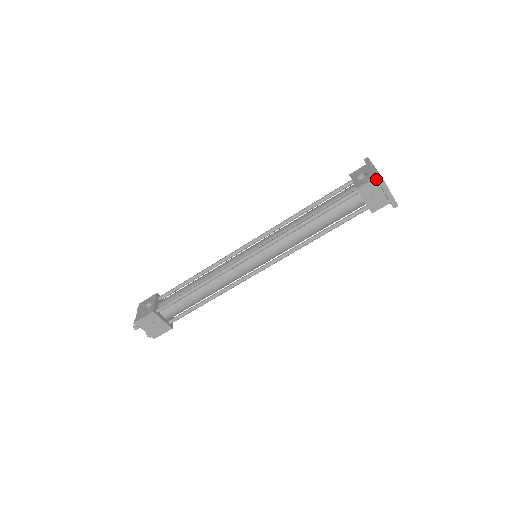
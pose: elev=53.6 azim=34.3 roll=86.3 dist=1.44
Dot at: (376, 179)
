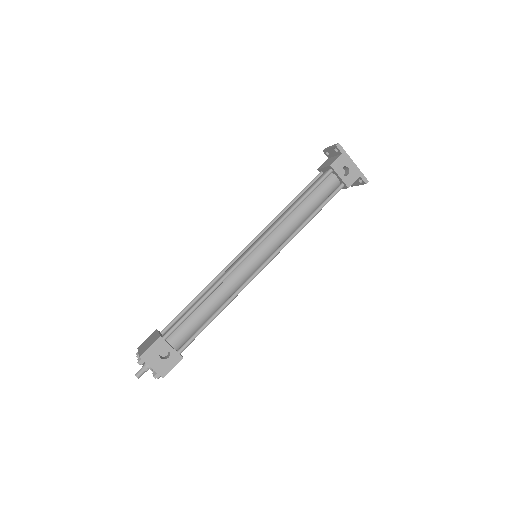
Dot at: (359, 176)
